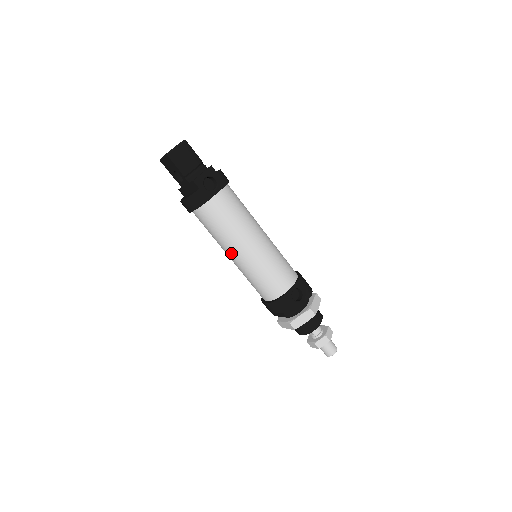
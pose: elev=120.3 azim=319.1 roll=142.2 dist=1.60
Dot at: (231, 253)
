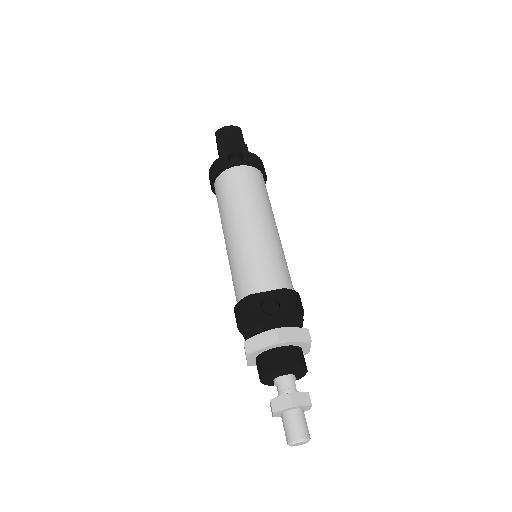
Dot at: (225, 235)
